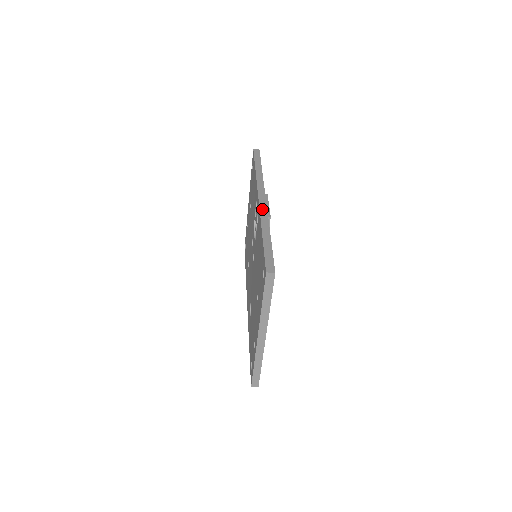
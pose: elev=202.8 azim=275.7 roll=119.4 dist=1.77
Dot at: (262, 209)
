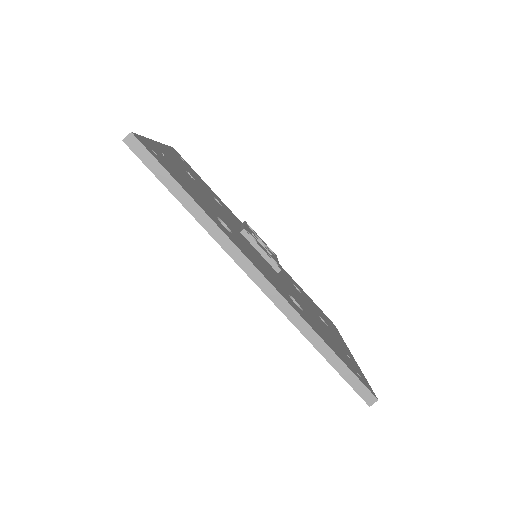
Dot at: occluded
